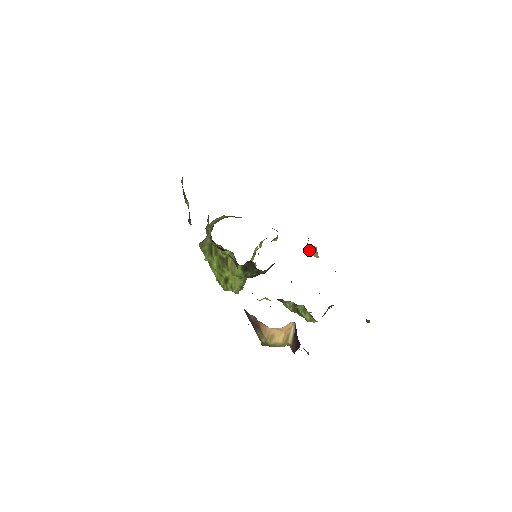
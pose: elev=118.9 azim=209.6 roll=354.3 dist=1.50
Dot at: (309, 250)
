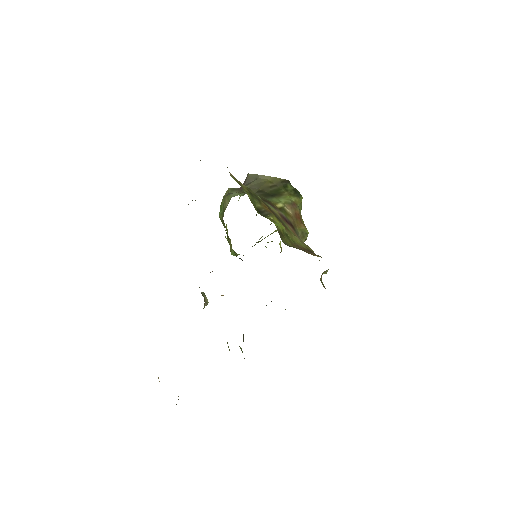
Dot at: (321, 279)
